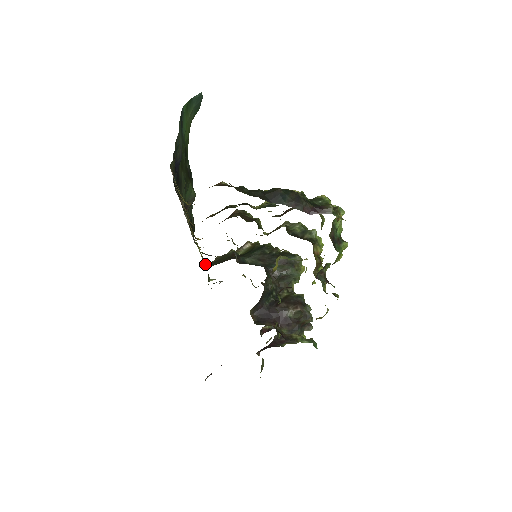
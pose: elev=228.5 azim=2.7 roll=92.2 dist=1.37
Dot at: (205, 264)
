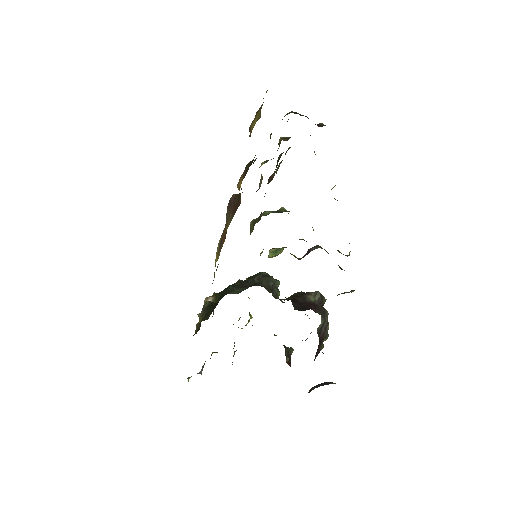
Dot at: (199, 323)
